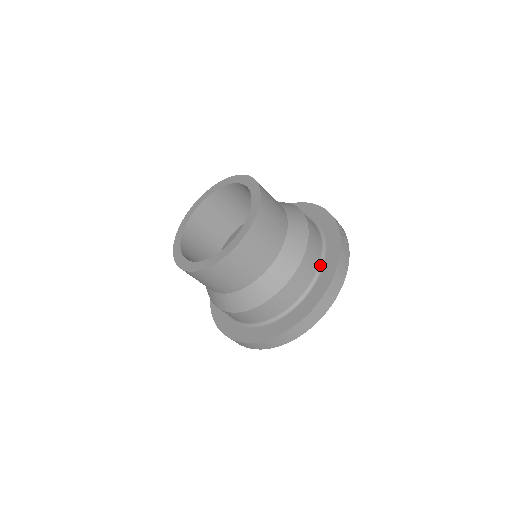
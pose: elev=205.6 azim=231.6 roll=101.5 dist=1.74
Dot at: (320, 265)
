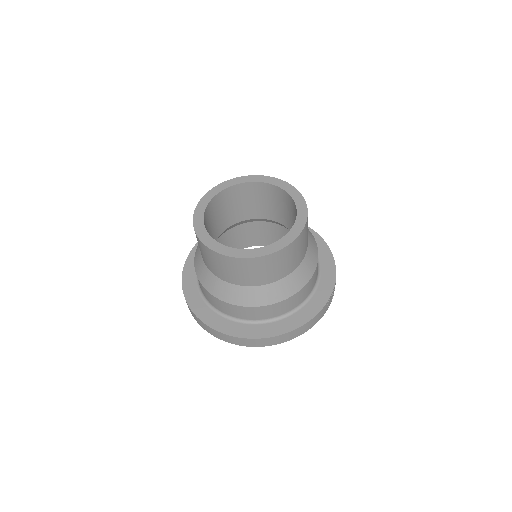
Dot at: (316, 284)
